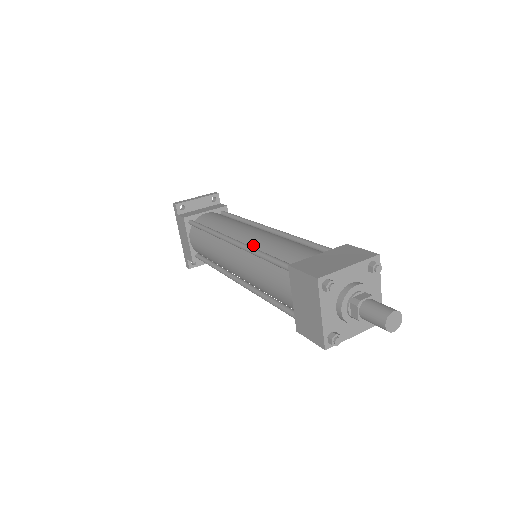
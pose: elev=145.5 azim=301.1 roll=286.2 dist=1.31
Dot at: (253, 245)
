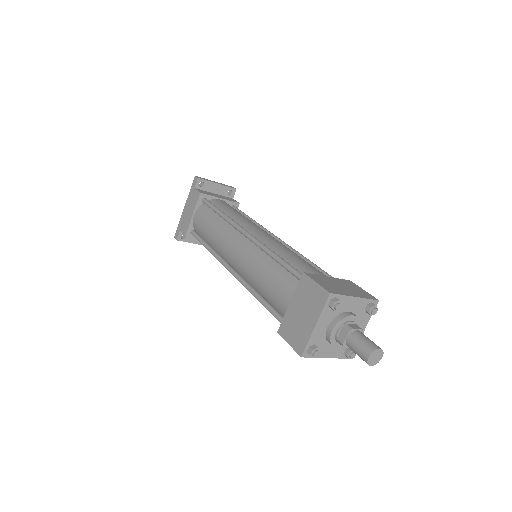
Dot at: (265, 244)
